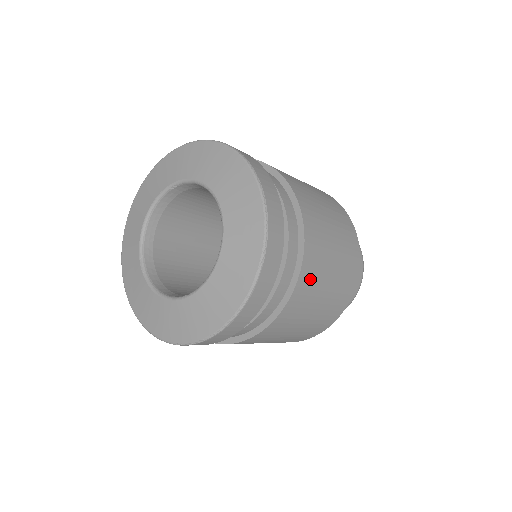
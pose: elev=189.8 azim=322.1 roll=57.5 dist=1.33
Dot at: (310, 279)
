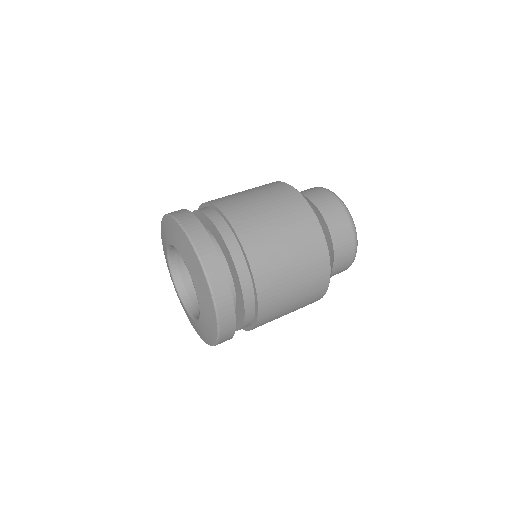
Dot at: (270, 286)
